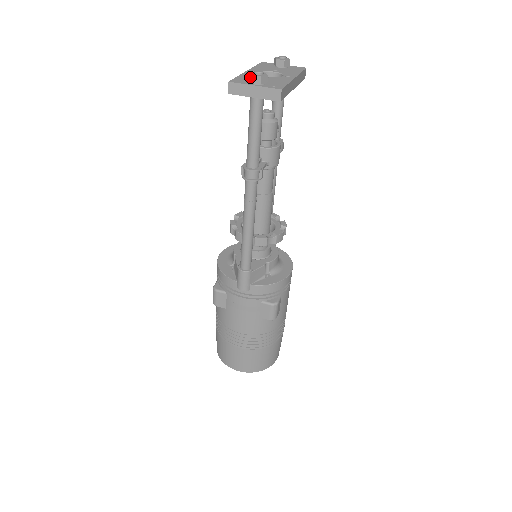
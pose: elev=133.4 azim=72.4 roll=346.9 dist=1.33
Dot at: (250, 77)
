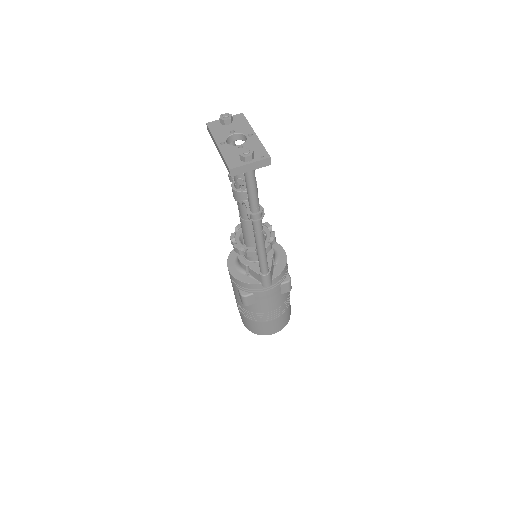
Dot at: (242, 158)
